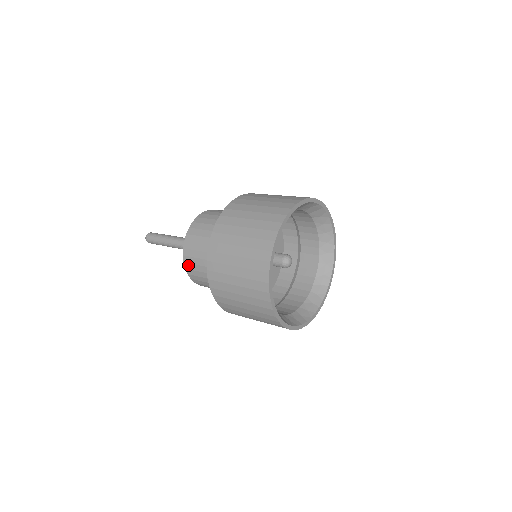
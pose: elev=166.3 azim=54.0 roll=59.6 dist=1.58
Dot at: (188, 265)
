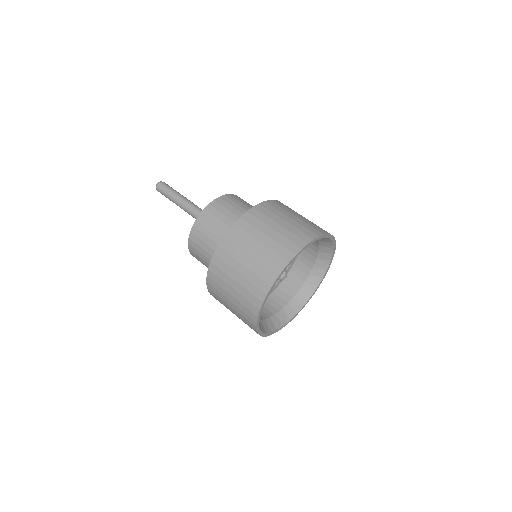
Dot at: (193, 255)
